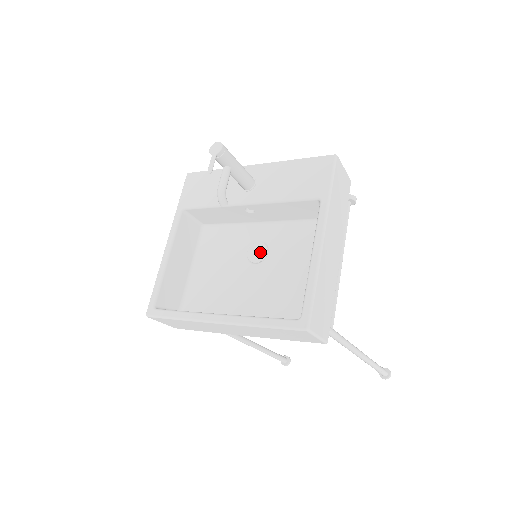
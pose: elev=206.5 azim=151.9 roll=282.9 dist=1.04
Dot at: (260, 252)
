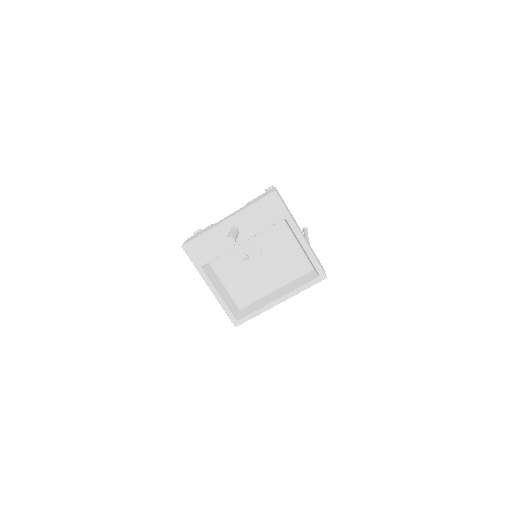
Dot at: (257, 253)
